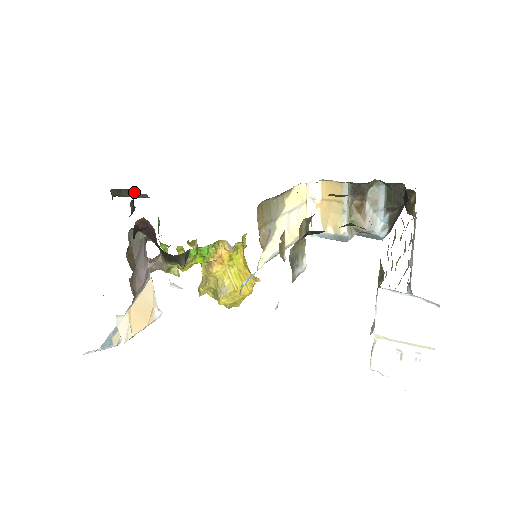
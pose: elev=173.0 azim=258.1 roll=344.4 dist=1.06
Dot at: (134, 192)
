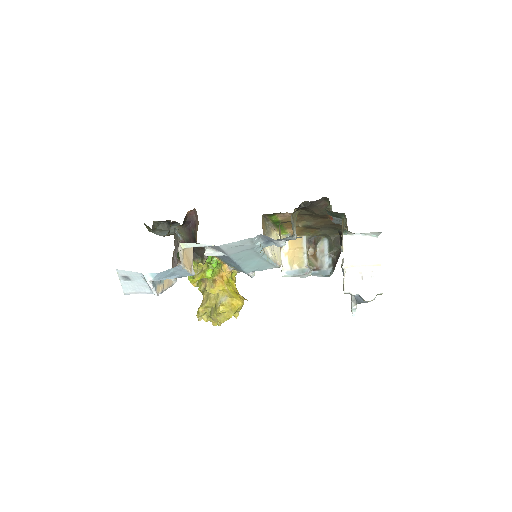
Dot at: (169, 225)
